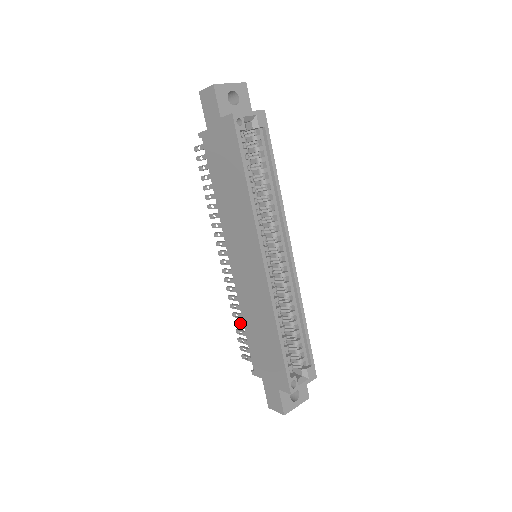
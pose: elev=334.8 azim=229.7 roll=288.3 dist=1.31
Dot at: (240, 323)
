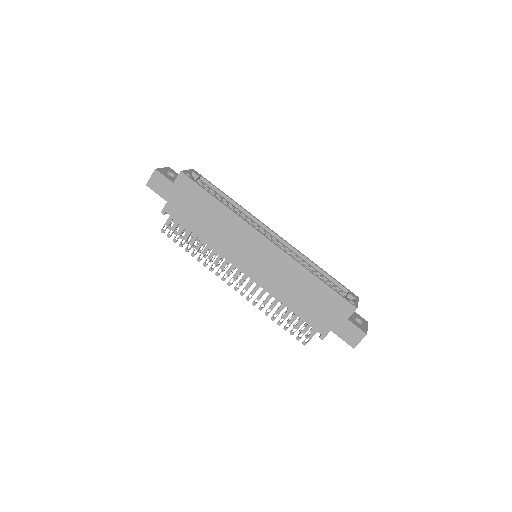
Dot at: (282, 317)
